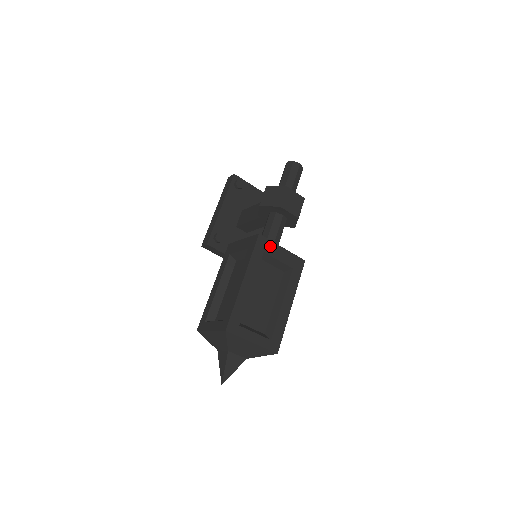
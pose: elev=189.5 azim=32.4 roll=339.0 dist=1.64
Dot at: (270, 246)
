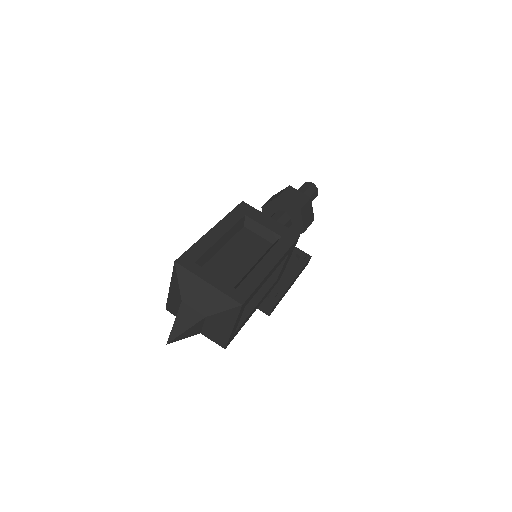
Dot at: (254, 213)
